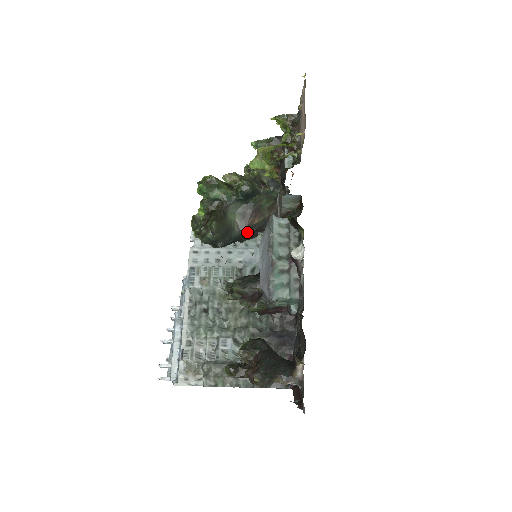
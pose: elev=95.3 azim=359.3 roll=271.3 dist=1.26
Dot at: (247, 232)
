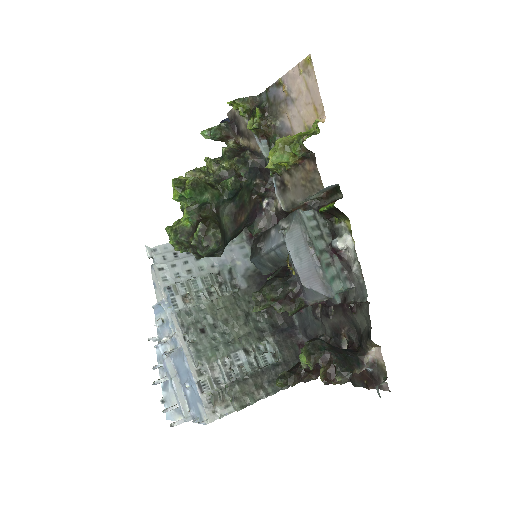
Dot at: (236, 233)
